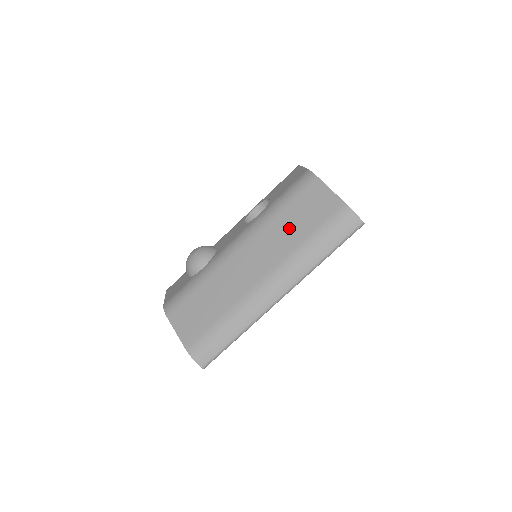
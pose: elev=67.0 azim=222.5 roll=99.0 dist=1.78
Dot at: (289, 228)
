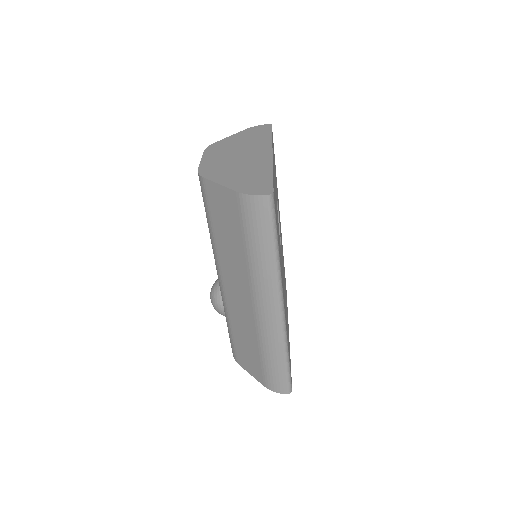
Dot at: (229, 246)
